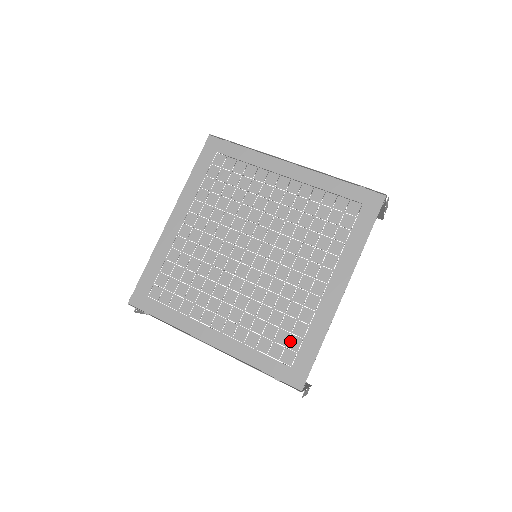
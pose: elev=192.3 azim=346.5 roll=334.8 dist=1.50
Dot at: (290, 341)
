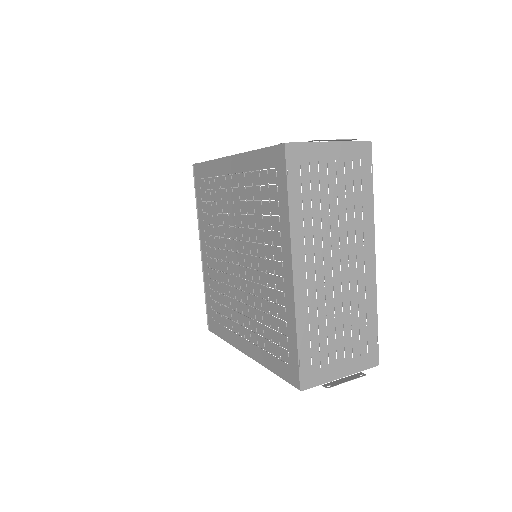
Dot at: (219, 315)
